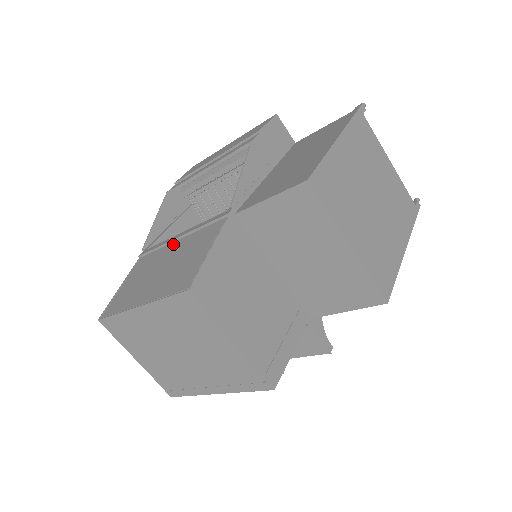
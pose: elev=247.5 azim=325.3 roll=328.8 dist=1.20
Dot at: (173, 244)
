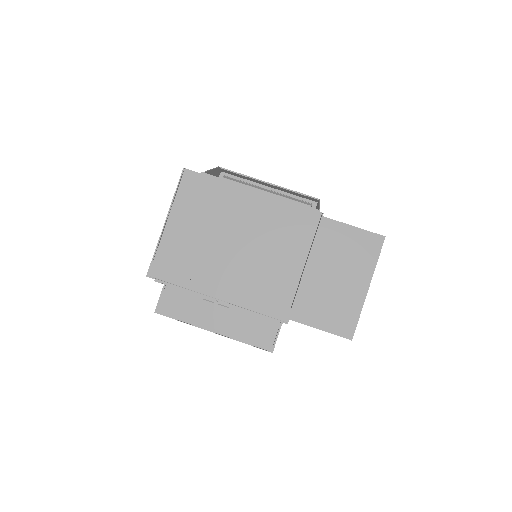
Dot at: (255, 190)
